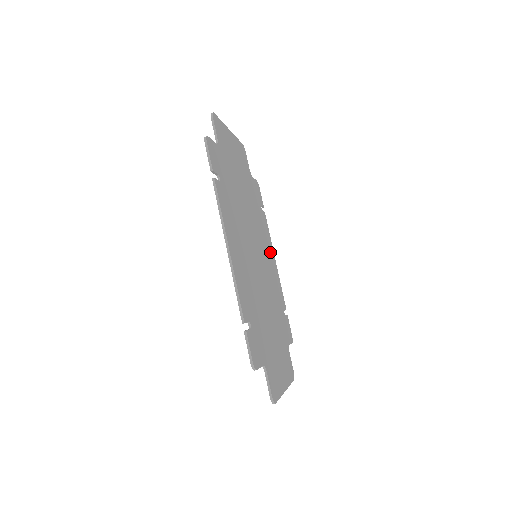
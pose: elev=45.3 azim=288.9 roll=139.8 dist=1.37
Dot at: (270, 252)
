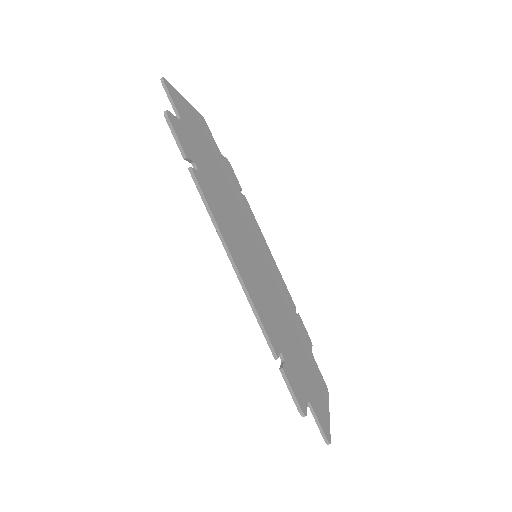
Dot at: (264, 244)
